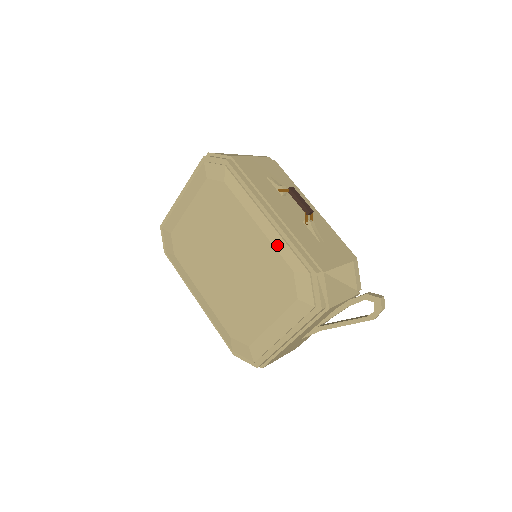
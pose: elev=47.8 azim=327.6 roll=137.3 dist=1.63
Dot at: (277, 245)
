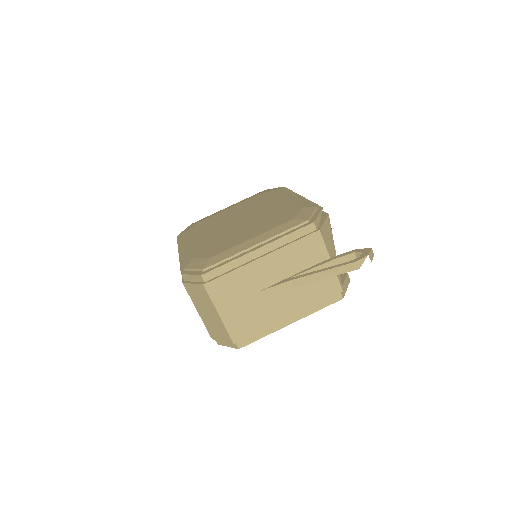
Dot at: (297, 202)
